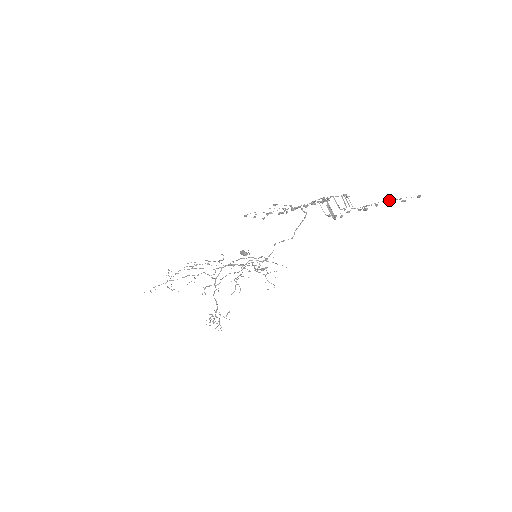
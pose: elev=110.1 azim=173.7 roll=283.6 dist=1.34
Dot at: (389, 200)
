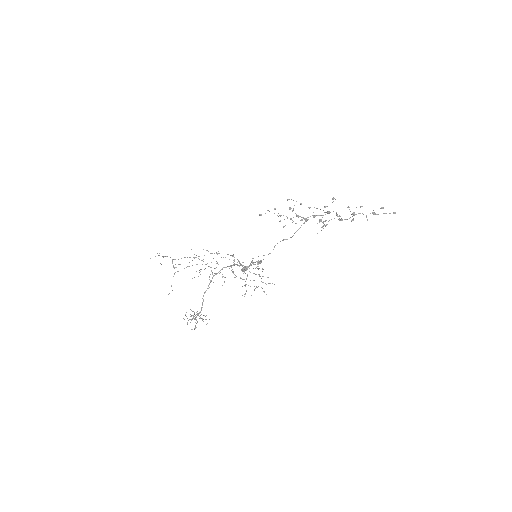
Dot at: (372, 212)
